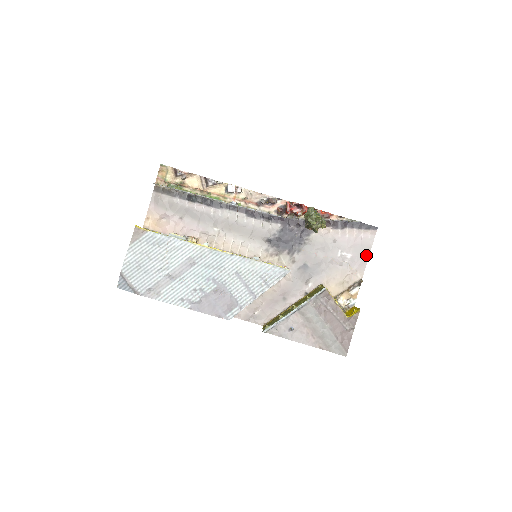
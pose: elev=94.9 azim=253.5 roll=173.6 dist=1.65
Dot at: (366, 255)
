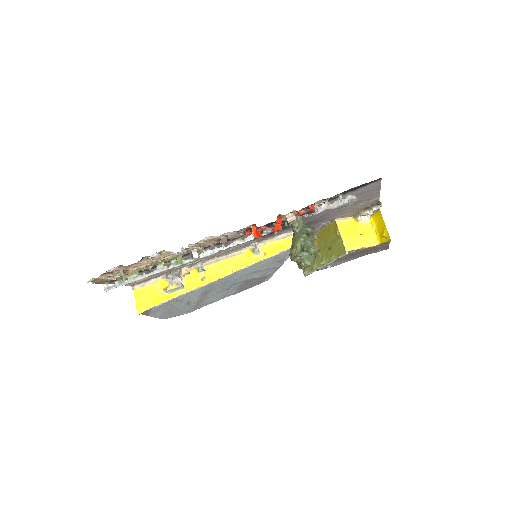
Dot at: (376, 191)
